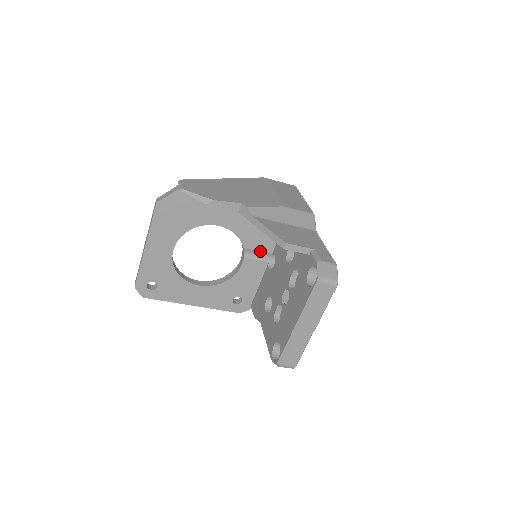
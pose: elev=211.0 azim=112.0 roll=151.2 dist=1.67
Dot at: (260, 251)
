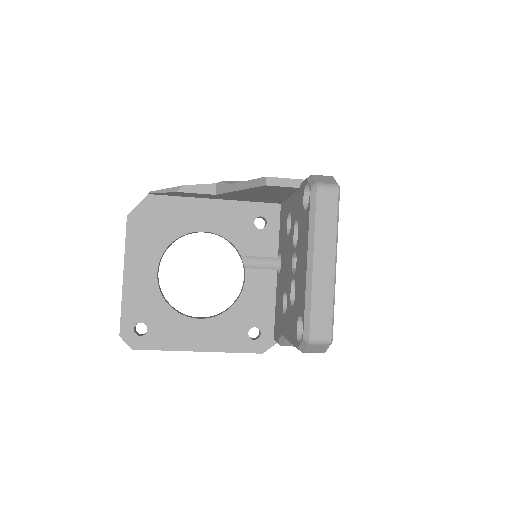
Dot at: (262, 256)
